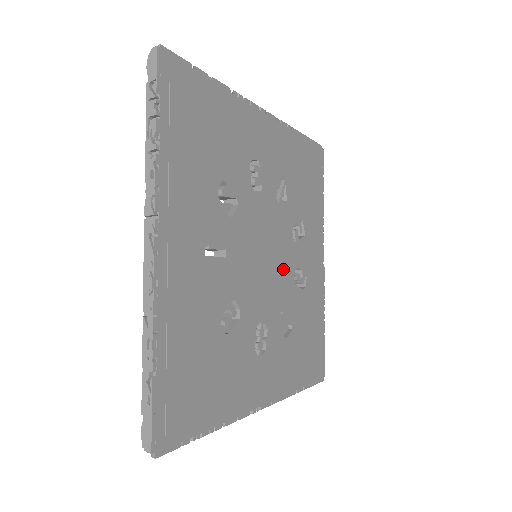
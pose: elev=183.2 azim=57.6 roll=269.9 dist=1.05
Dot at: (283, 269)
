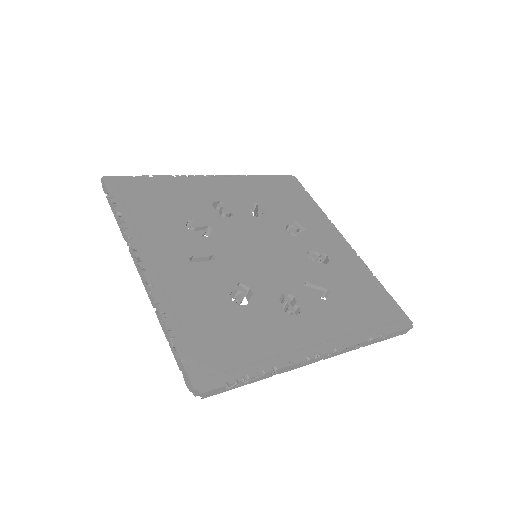
Dot at: (290, 255)
